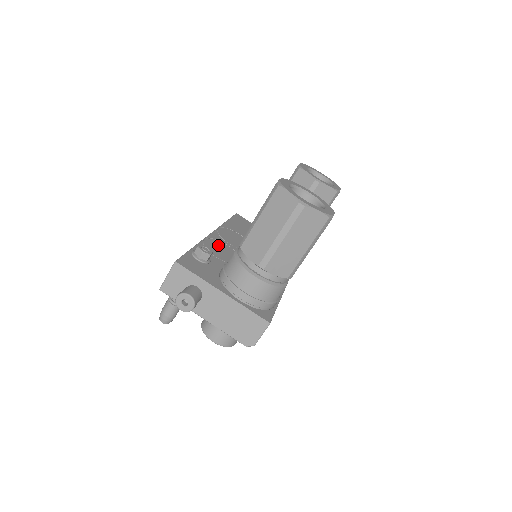
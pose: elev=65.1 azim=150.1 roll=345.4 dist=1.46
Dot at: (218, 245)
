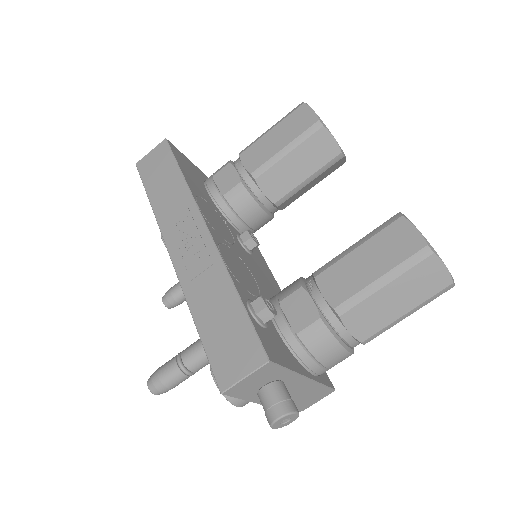
Dot at: (230, 257)
